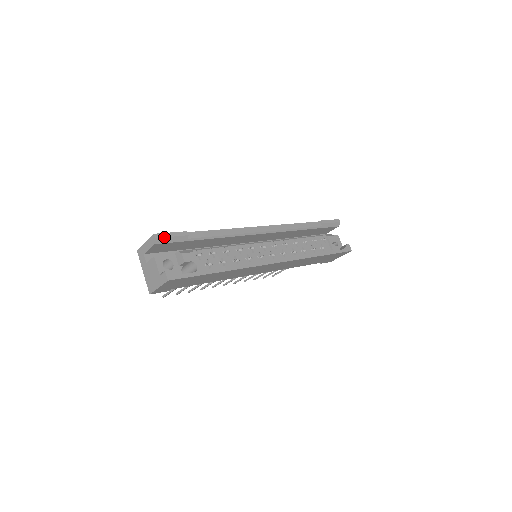
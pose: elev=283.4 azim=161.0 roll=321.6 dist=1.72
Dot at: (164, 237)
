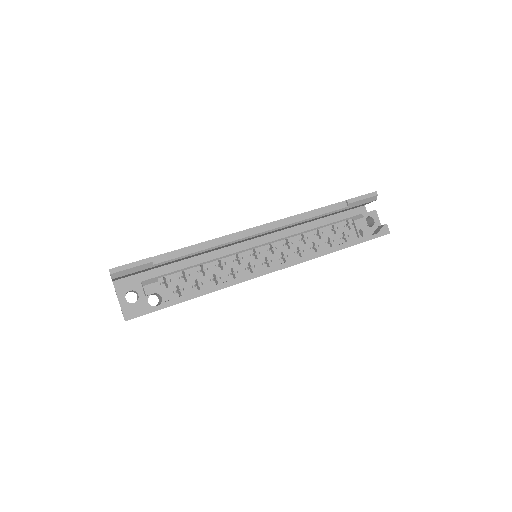
Dot at: (121, 270)
